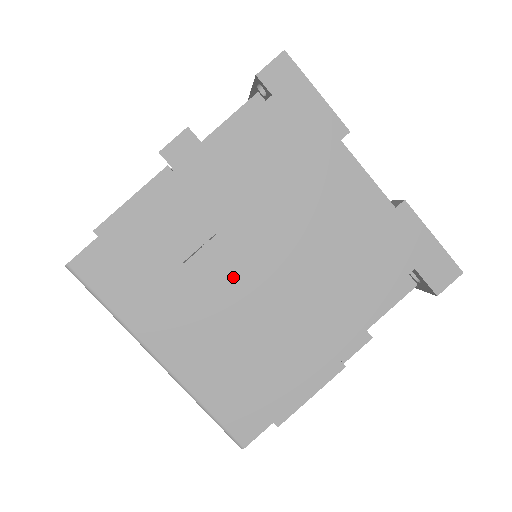
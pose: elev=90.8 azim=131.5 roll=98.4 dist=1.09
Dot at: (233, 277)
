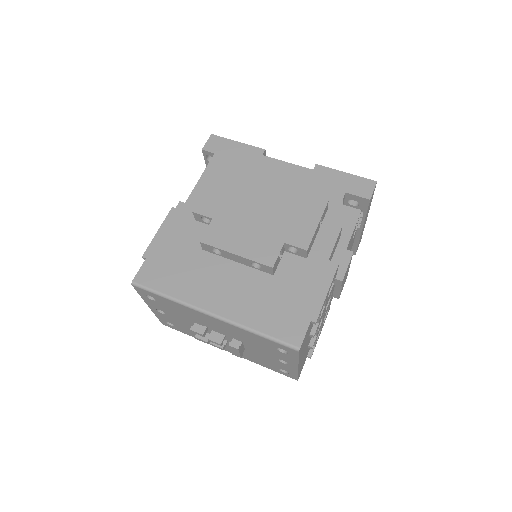
Dot at: (233, 235)
